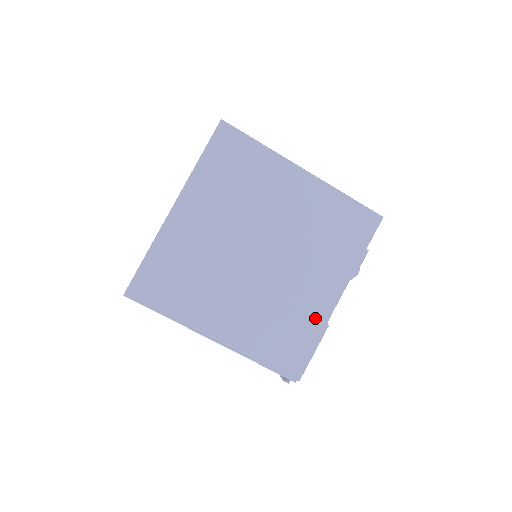
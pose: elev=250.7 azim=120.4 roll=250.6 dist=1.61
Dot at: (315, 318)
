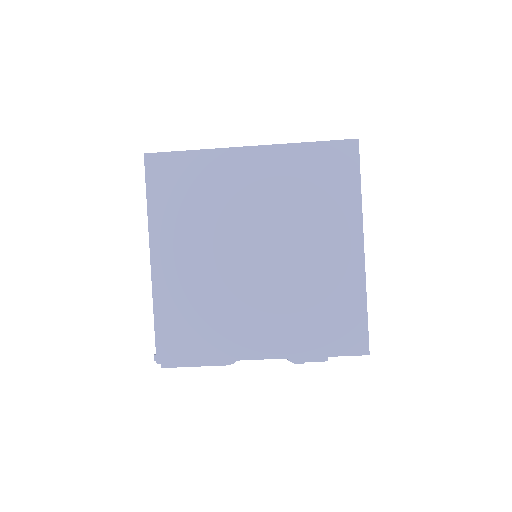
Dot at: (229, 346)
